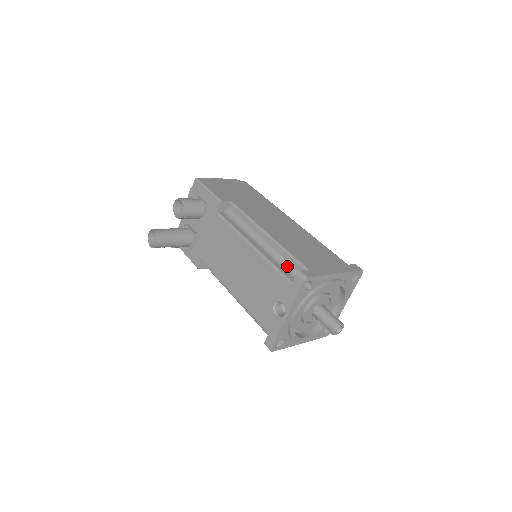
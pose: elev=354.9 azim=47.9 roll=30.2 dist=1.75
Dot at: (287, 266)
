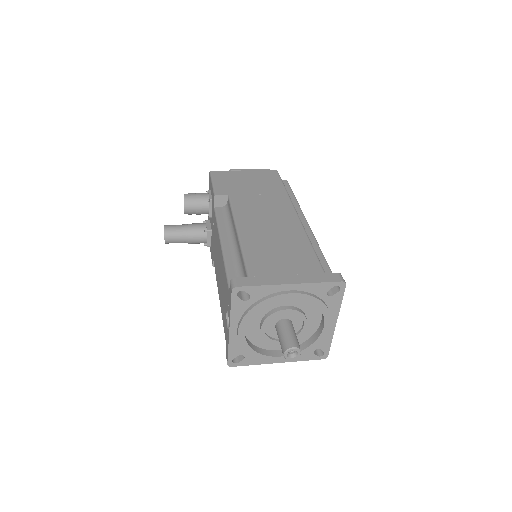
Dot at: (240, 271)
